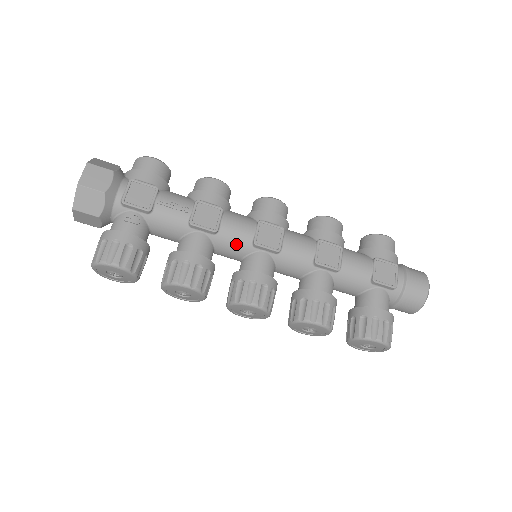
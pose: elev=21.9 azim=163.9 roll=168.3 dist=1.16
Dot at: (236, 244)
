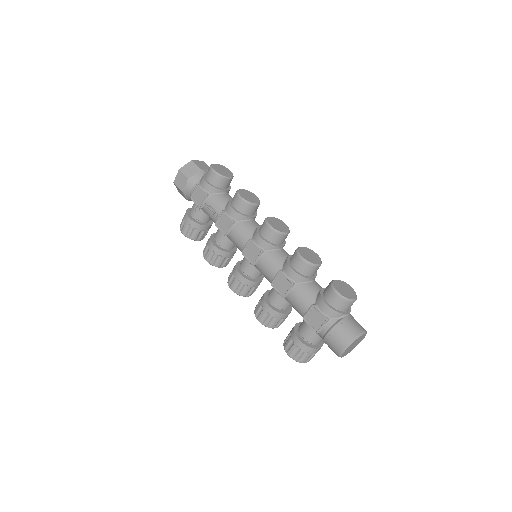
Dot at: (237, 247)
